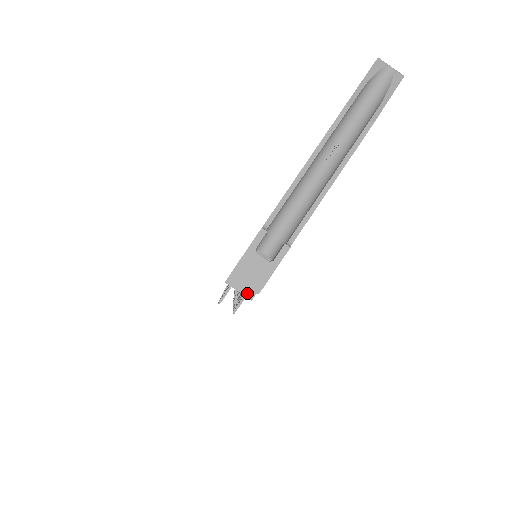
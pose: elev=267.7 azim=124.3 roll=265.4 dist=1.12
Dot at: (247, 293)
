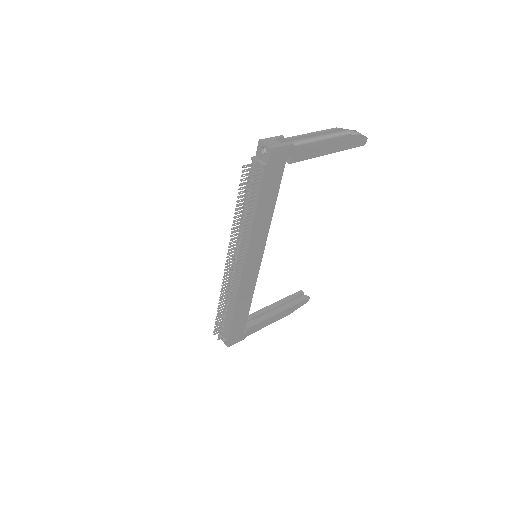
Dot at: (262, 163)
